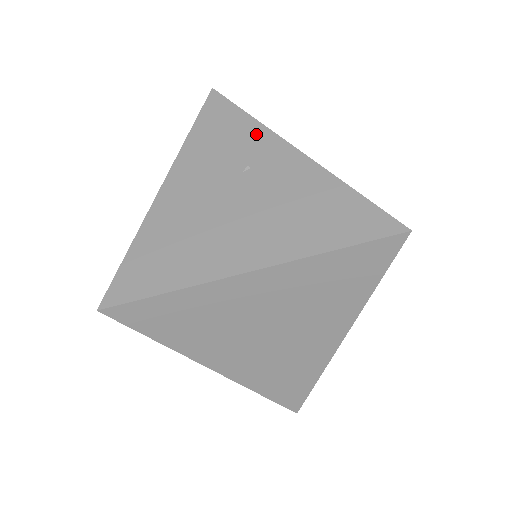
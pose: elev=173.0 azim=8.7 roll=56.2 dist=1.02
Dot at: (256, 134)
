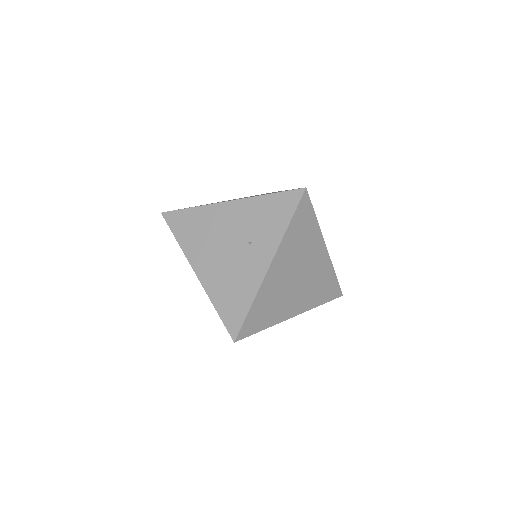
Dot at: (275, 236)
